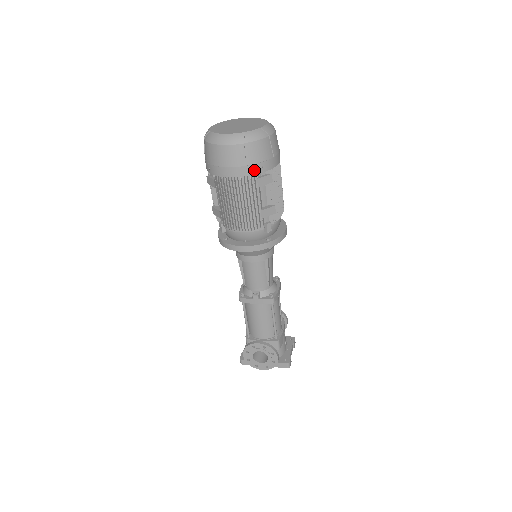
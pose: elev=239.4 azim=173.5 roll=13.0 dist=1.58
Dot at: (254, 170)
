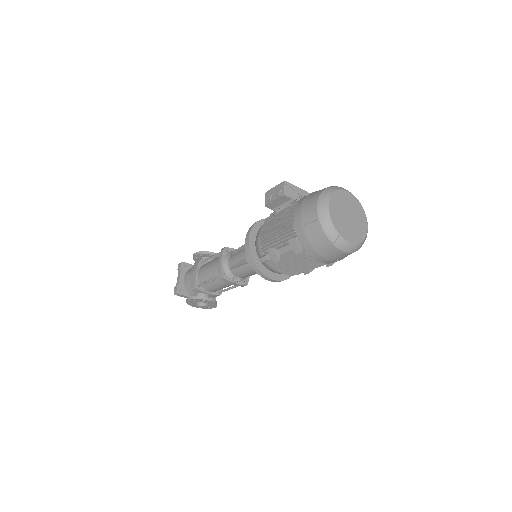
Dot at: (336, 261)
